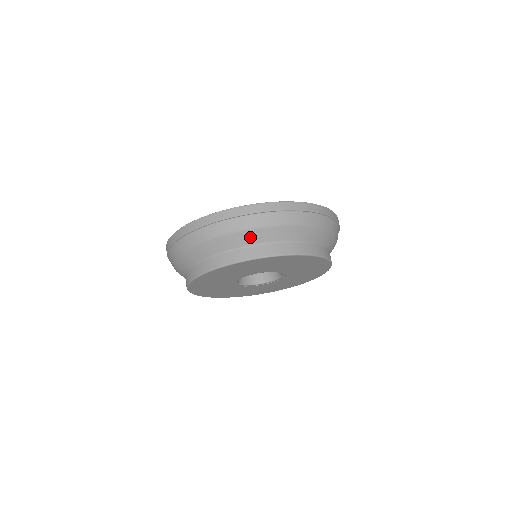
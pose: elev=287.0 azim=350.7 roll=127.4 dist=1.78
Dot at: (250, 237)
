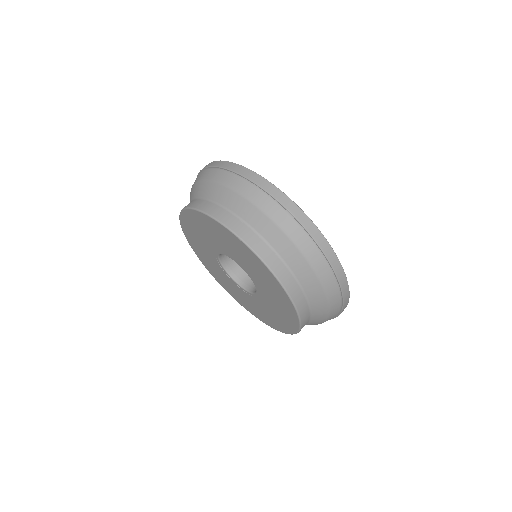
Dot at: (193, 192)
